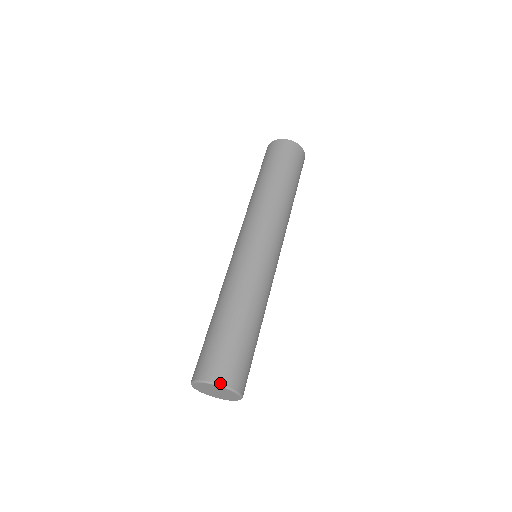
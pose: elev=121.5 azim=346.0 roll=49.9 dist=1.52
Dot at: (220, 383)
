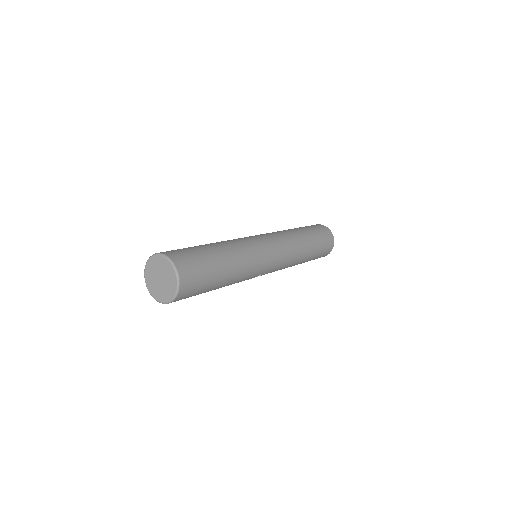
Dot at: (171, 258)
